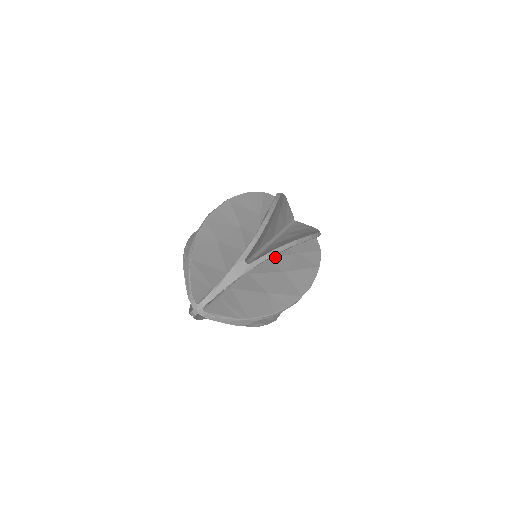
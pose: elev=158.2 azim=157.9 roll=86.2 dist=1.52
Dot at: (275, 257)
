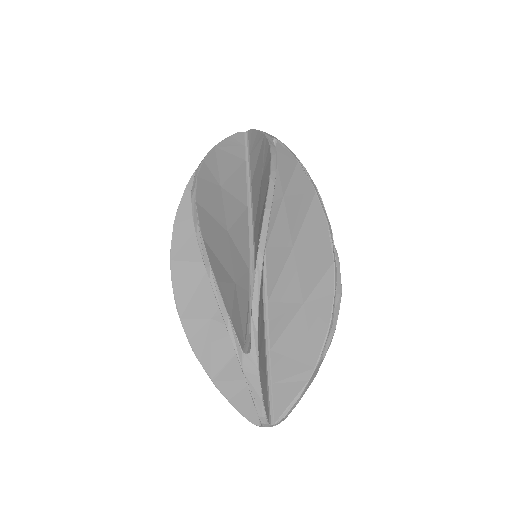
Dot at: (270, 235)
